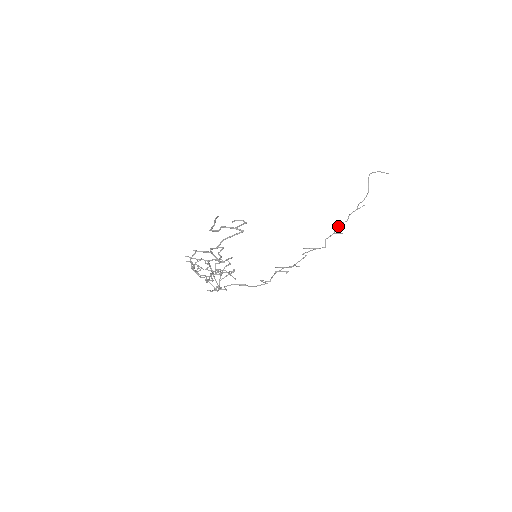
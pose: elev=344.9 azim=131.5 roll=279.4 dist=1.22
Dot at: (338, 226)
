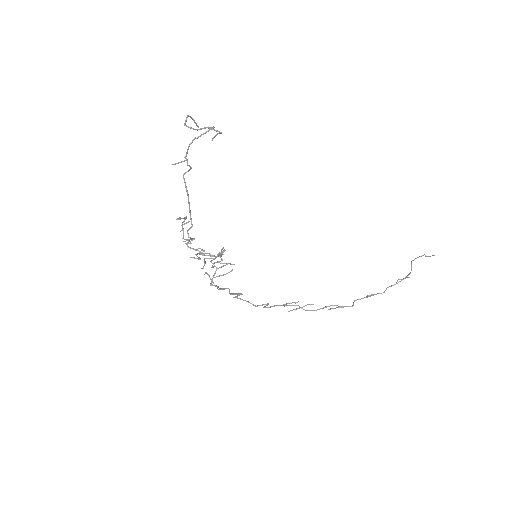
Dot at: (372, 294)
